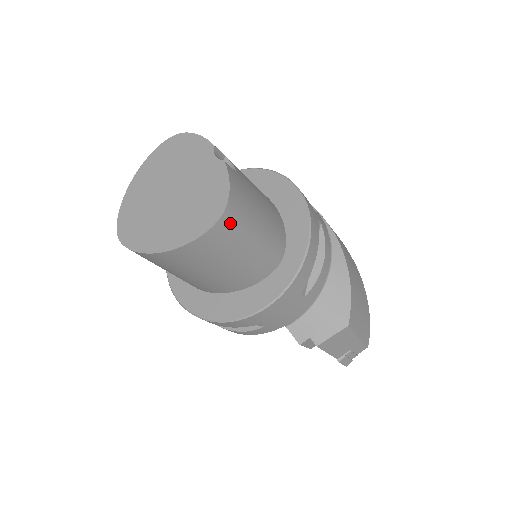
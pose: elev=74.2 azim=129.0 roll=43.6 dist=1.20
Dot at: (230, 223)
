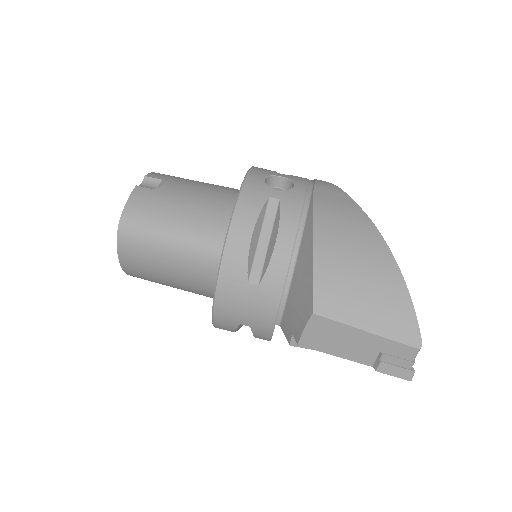
Dot at: (131, 233)
